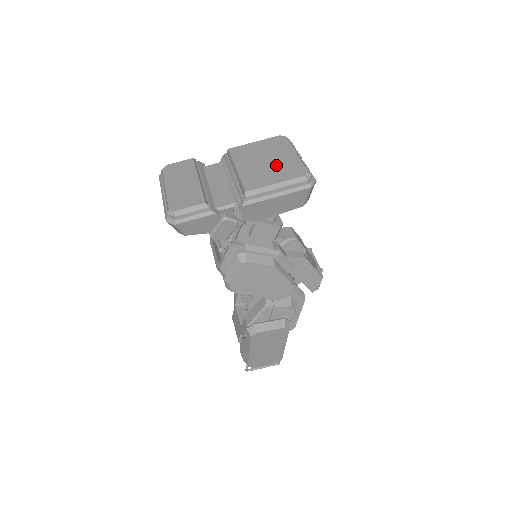
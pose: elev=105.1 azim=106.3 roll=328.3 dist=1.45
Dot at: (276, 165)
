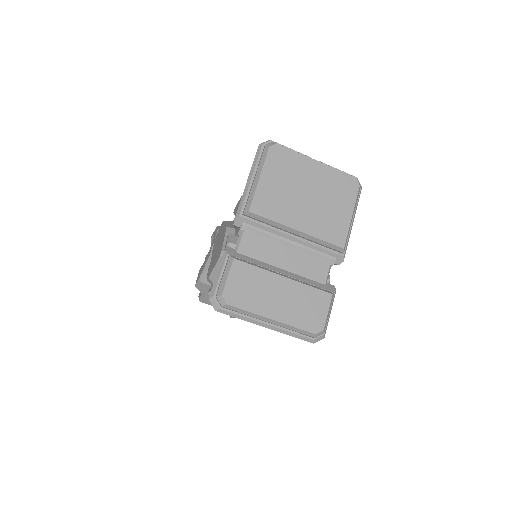
Dot at: (324, 193)
